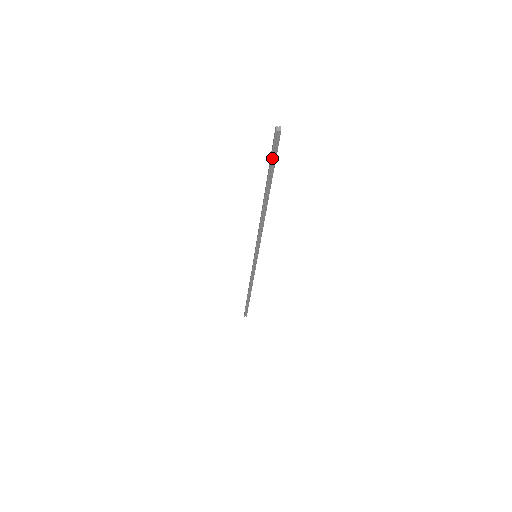
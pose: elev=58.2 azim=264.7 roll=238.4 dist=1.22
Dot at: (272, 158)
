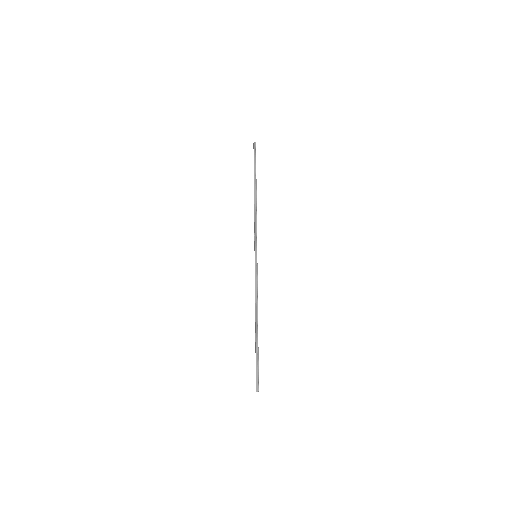
Dot at: (256, 370)
